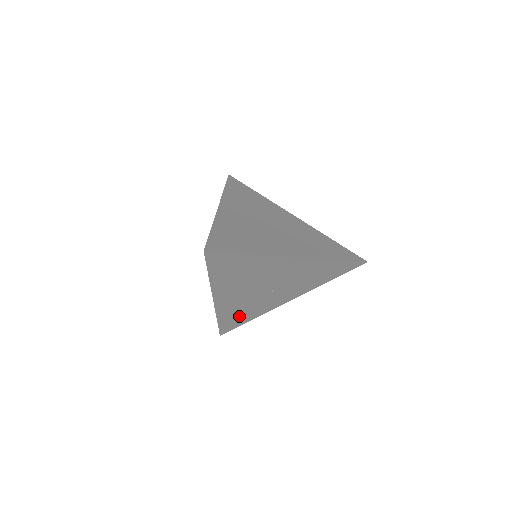
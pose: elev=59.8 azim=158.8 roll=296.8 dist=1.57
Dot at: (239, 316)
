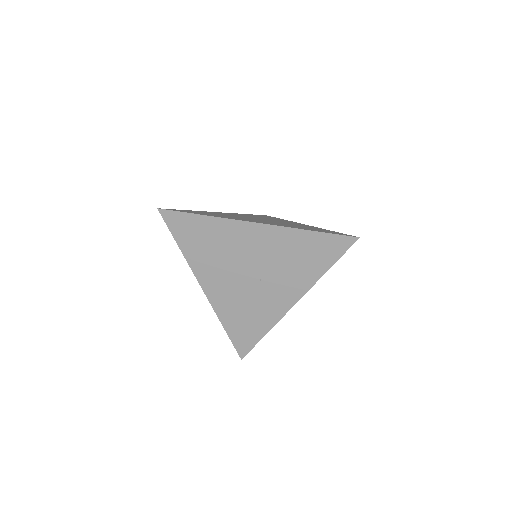
Dot at: (246, 324)
